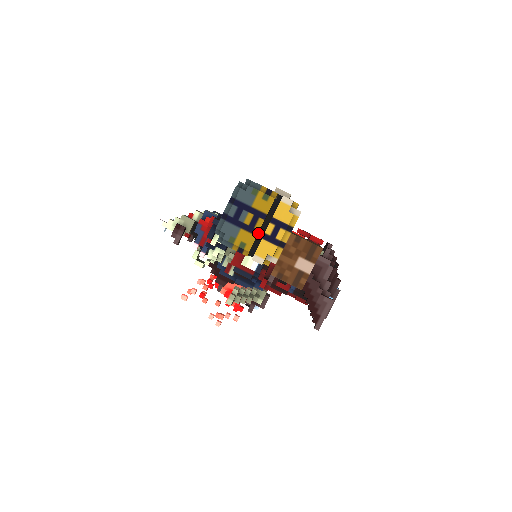
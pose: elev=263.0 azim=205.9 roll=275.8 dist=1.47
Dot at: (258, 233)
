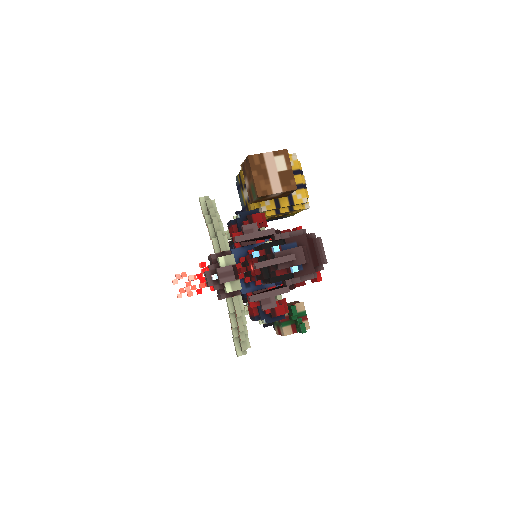
Dot at: occluded
